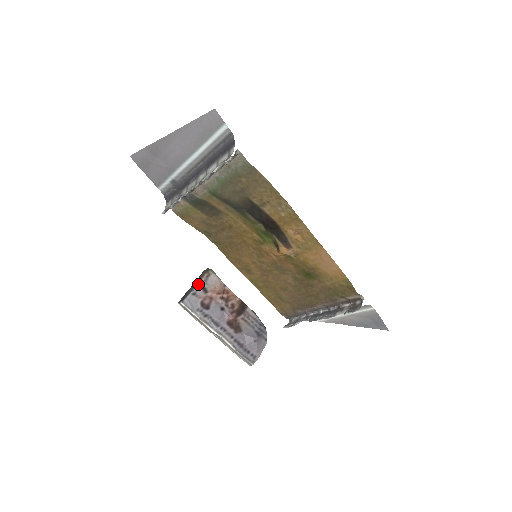
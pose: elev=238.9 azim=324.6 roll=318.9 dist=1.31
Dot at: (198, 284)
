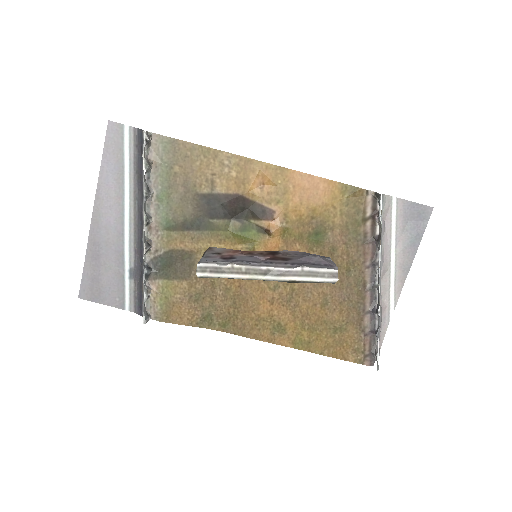
Dot at: (205, 253)
